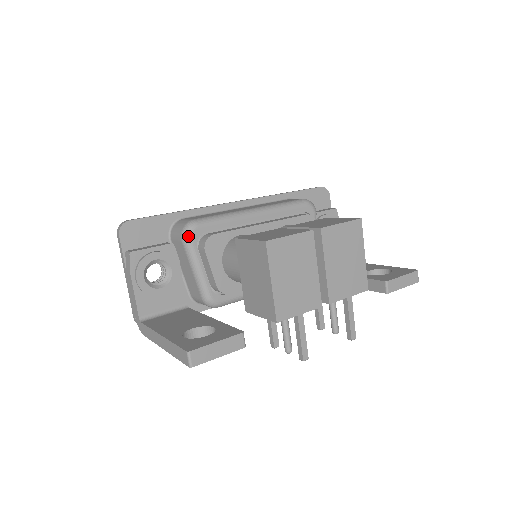
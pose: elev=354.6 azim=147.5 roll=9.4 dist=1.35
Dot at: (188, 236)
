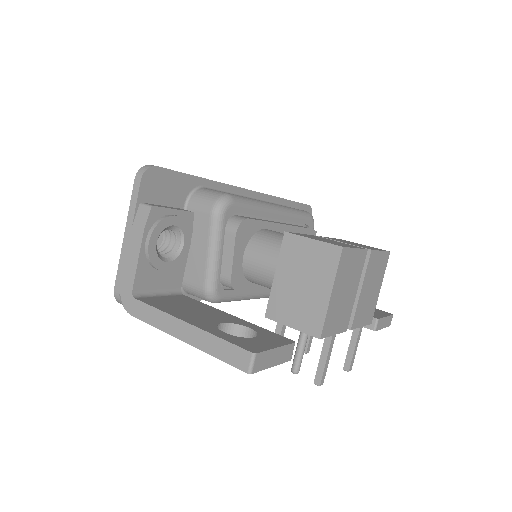
Dot at: (222, 211)
